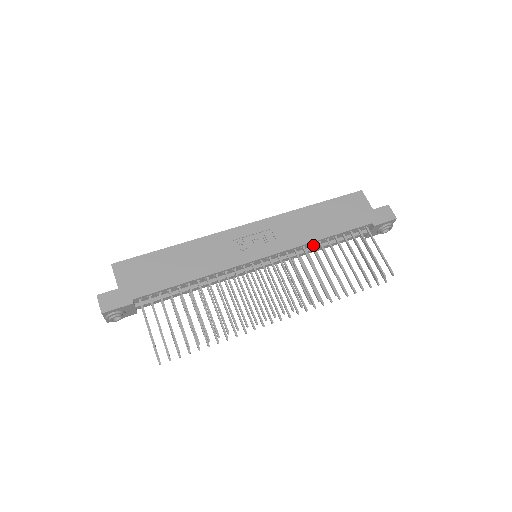
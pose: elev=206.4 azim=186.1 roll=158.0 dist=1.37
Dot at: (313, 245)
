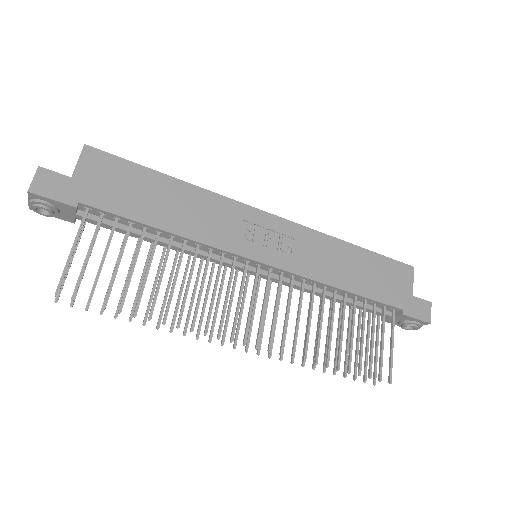
Dot at: (326, 289)
